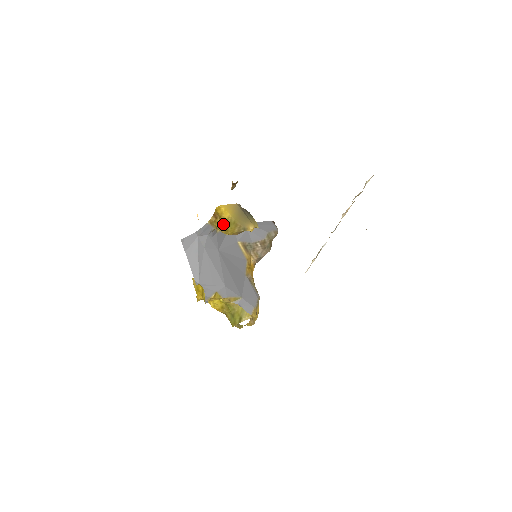
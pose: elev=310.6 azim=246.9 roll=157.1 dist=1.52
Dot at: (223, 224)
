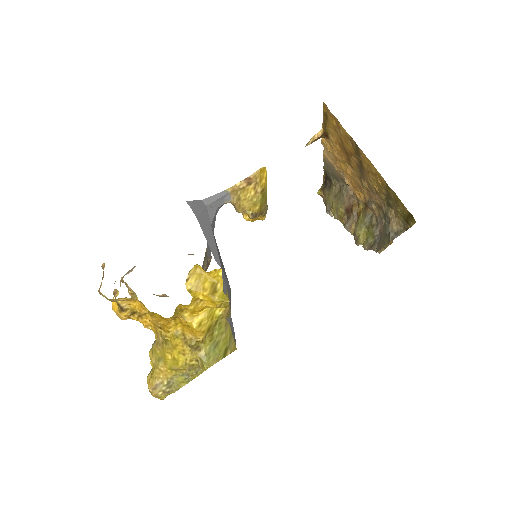
Dot at: (256, 194)
